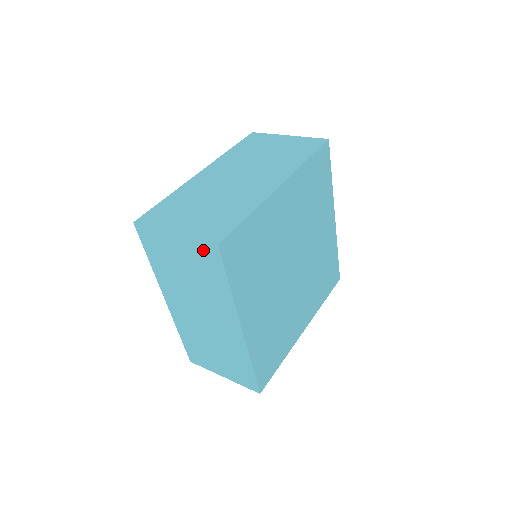
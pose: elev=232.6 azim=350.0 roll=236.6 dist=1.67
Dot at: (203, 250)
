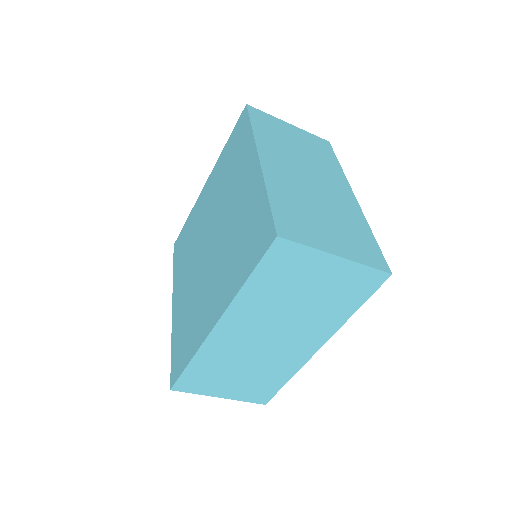
Dot at: (364, 277)
